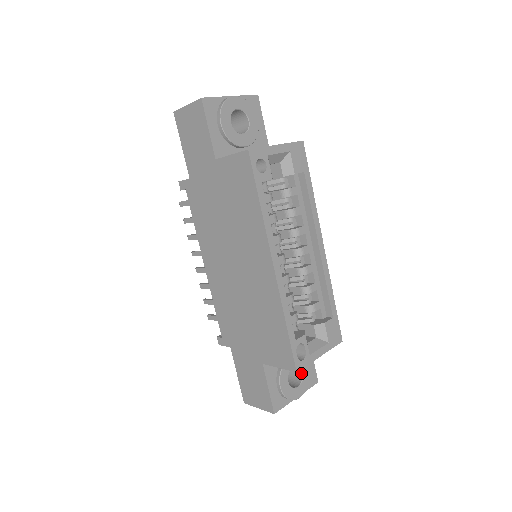
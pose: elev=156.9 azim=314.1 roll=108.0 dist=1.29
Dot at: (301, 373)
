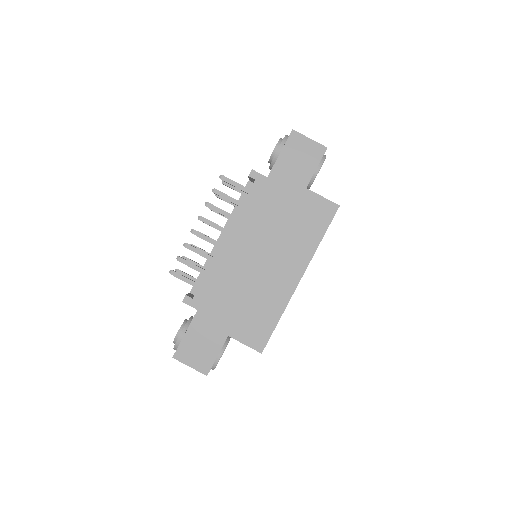
Dot at: occluded
